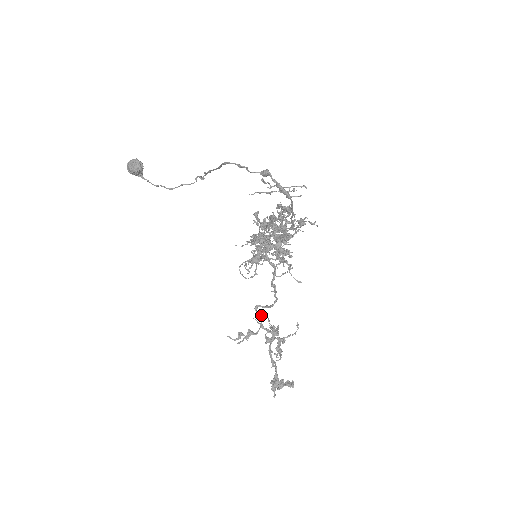
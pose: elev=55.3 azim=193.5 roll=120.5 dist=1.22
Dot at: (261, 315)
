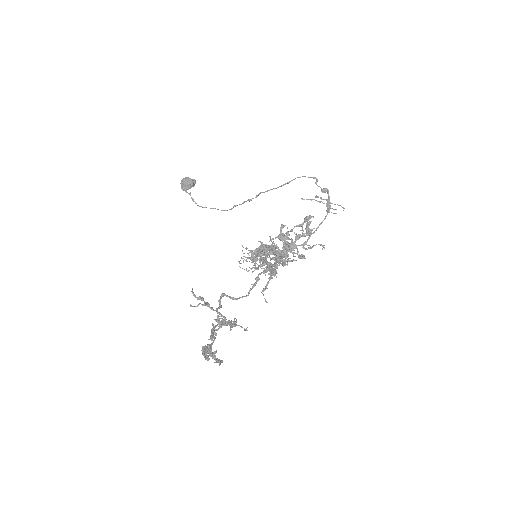
Dot at: occluded
